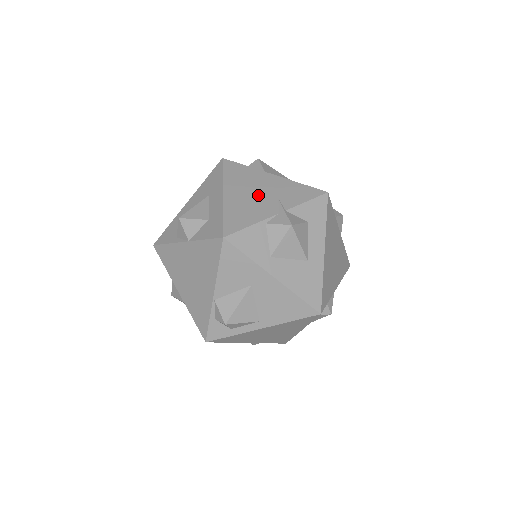
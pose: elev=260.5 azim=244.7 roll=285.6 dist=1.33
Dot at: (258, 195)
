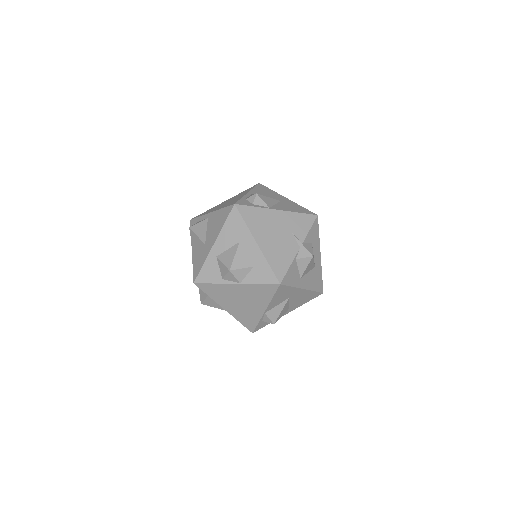
Dot at: (279, 235)
